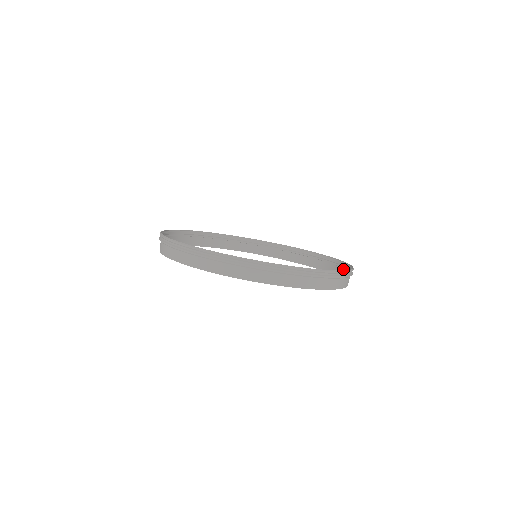
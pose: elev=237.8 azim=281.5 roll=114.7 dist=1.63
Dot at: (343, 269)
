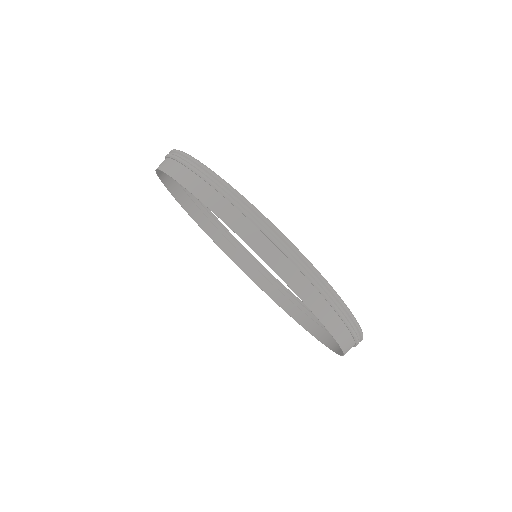
Dot at: (286, 298)
